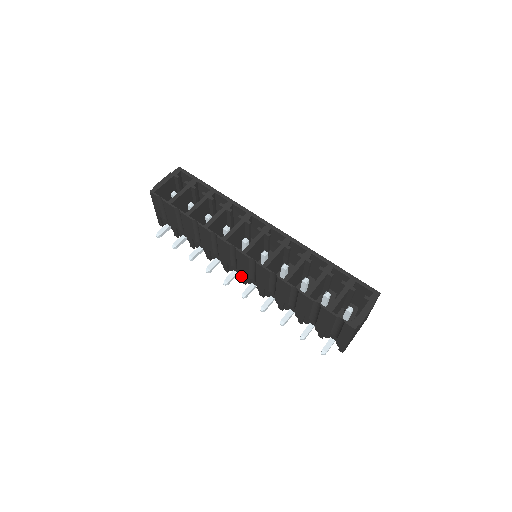
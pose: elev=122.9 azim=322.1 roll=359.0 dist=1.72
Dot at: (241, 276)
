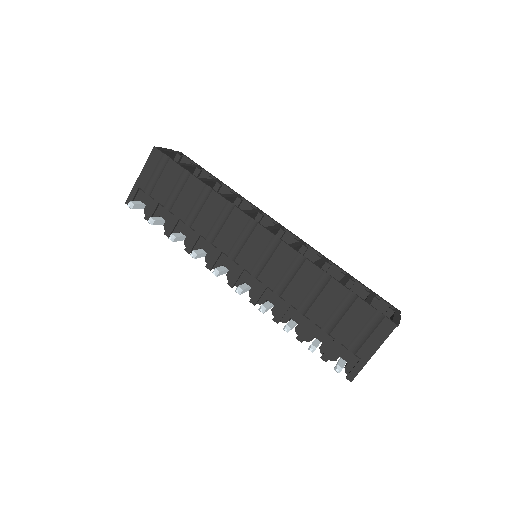
Dot at: (235, 272)
